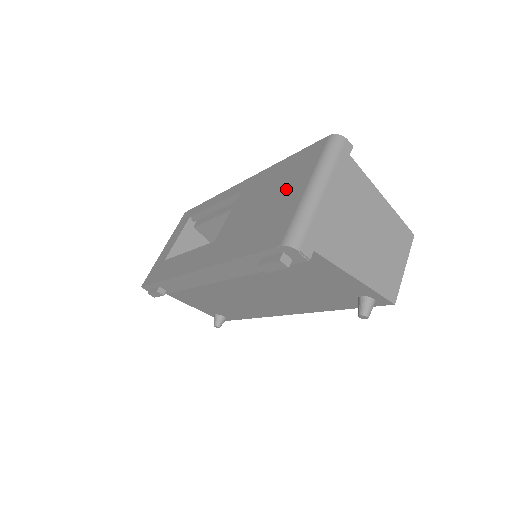
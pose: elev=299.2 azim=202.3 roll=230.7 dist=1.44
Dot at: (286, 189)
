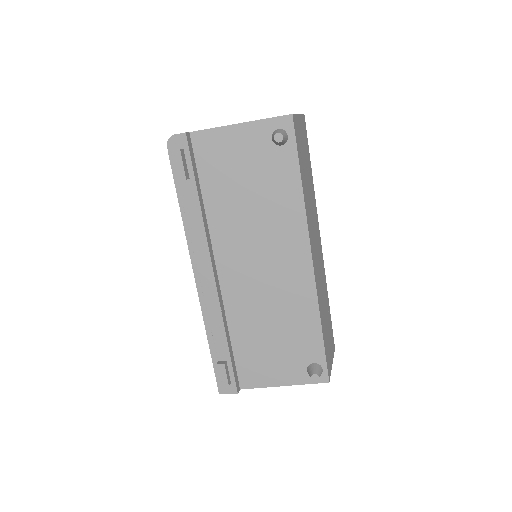
Dot at: occluded
